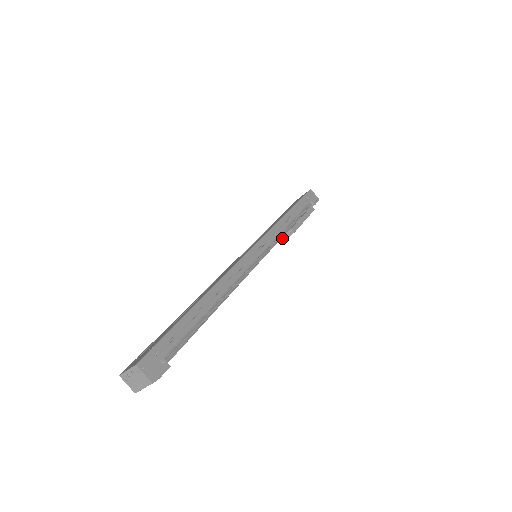
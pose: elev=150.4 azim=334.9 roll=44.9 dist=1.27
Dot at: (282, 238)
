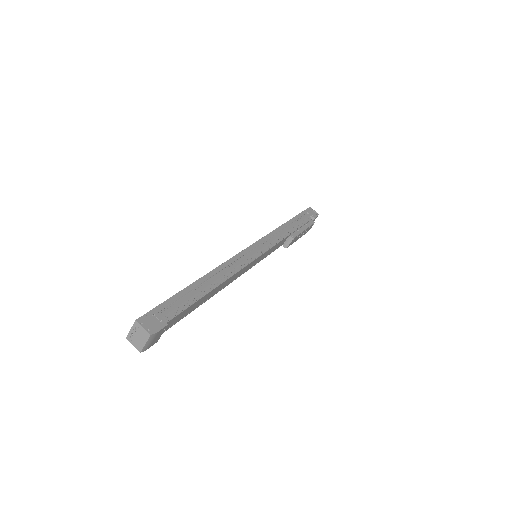
Dot at: (284, 246)
